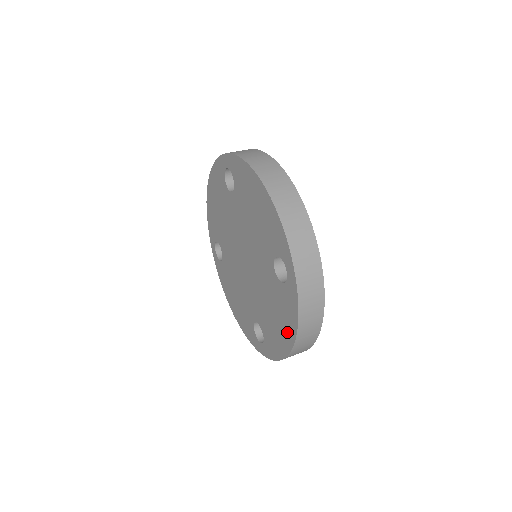
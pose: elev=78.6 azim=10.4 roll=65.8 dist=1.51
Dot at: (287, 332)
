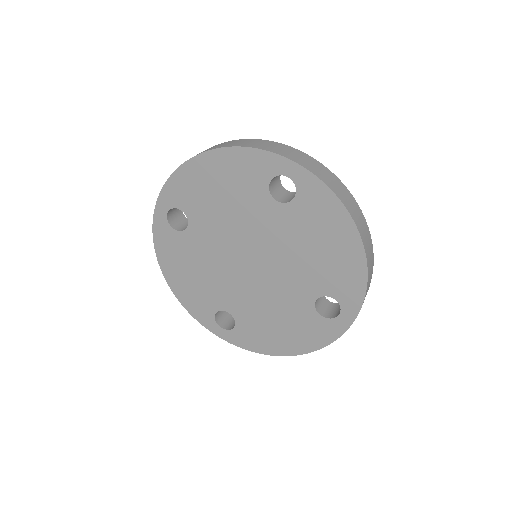
Dot at: (342, 233)
